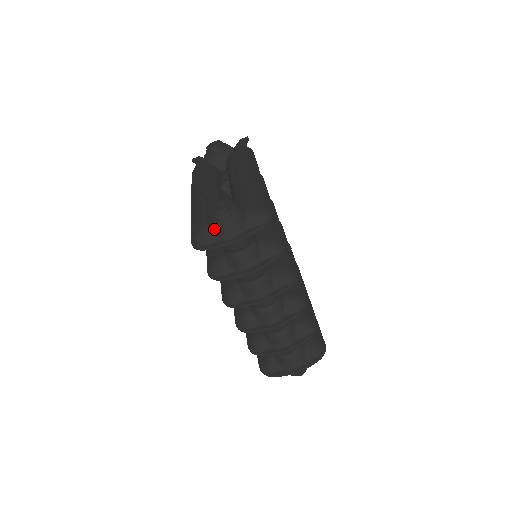
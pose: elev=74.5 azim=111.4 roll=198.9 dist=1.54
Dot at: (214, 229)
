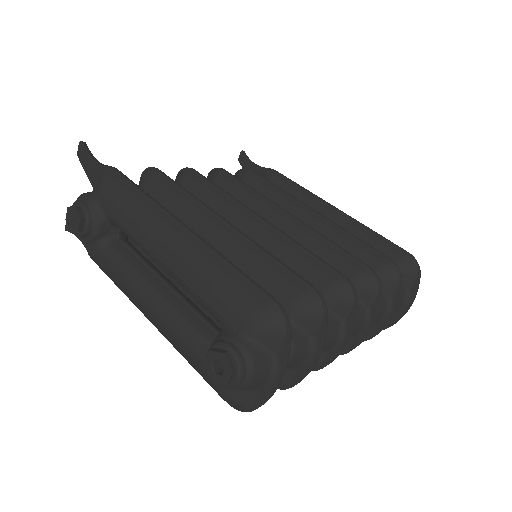
Dot at: (241, 390)
